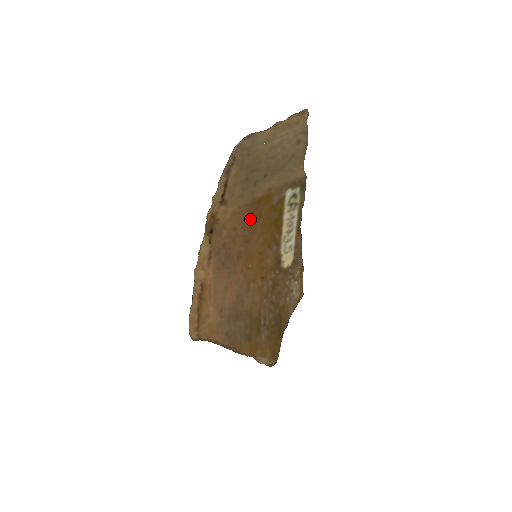
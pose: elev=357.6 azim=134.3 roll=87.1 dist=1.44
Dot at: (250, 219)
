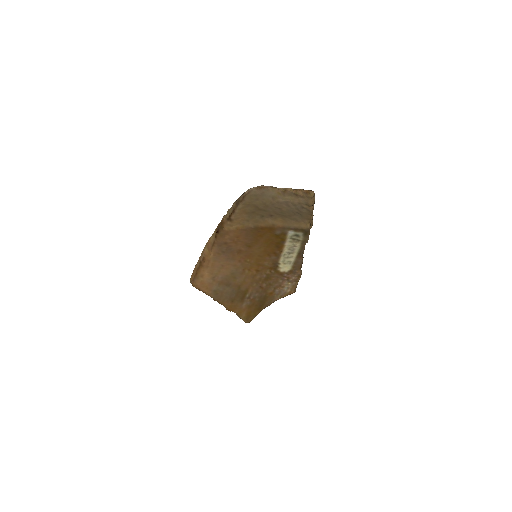
Dot at: (253, 235)
